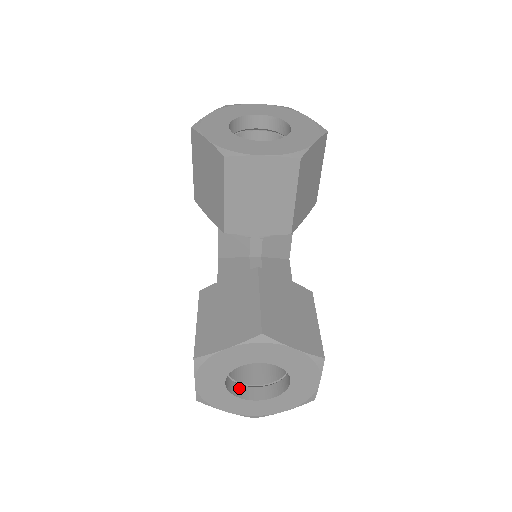
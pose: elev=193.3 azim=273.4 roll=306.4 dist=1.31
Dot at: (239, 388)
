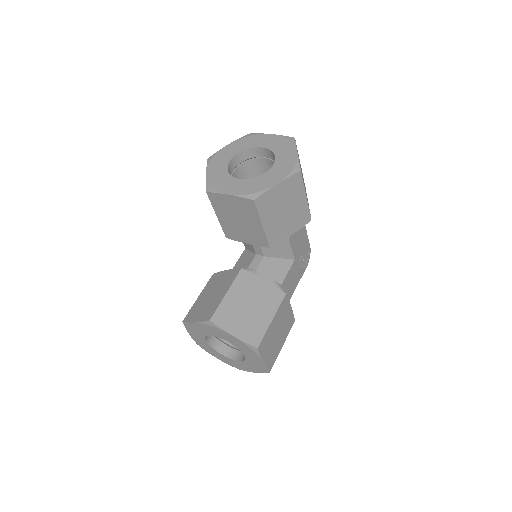
Dot at: (224, 347)
